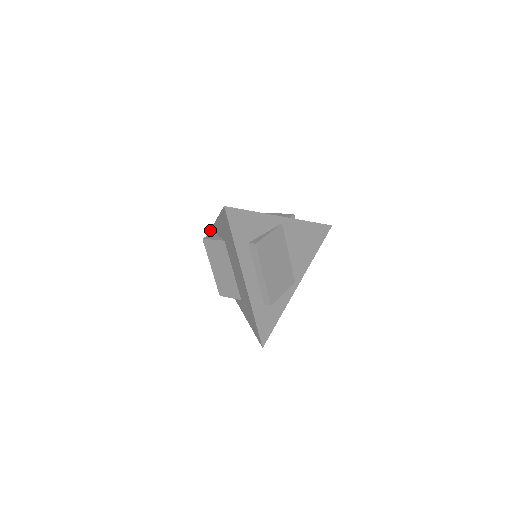
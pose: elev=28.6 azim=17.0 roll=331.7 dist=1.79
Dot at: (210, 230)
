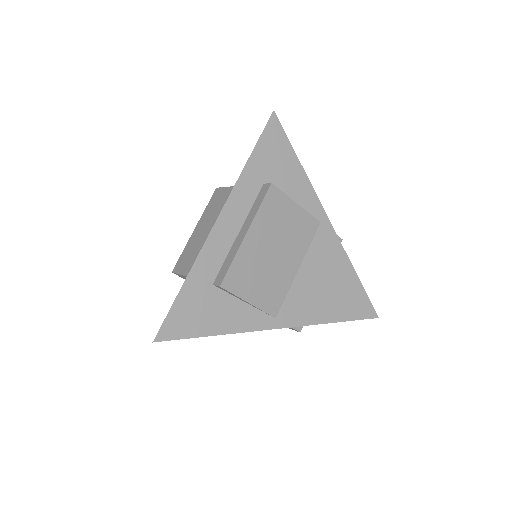
Dot at: occluded
